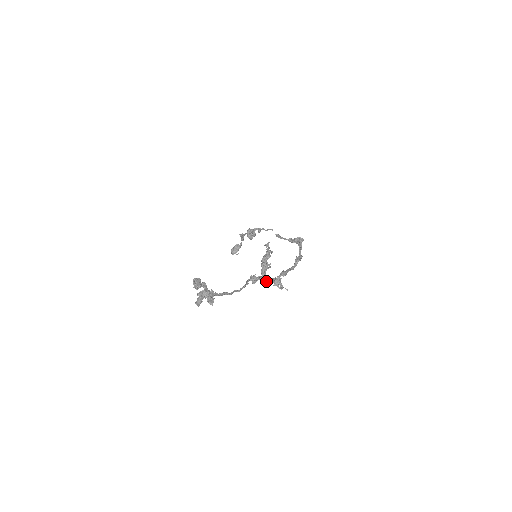
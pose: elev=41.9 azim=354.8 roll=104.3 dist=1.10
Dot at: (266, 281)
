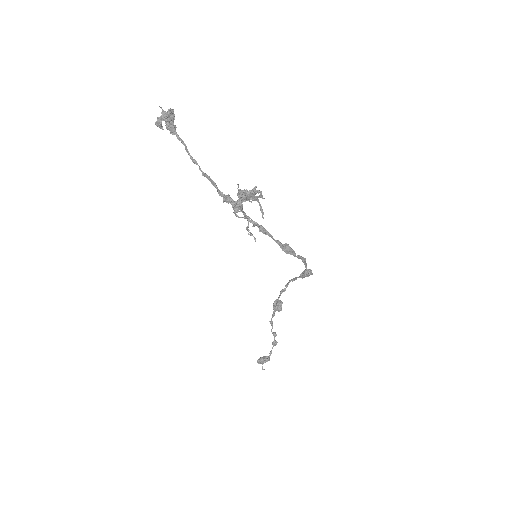
Dot at: (236, 201)
